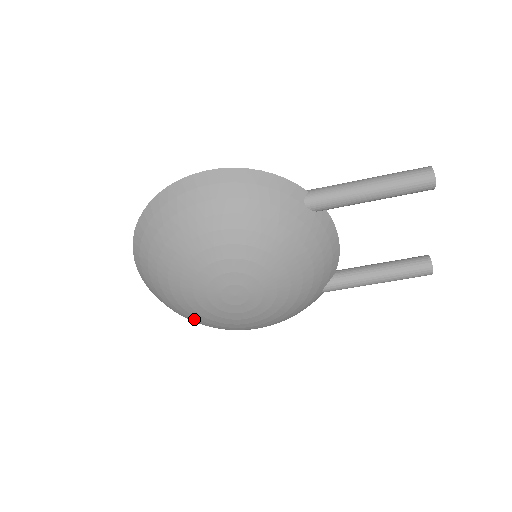
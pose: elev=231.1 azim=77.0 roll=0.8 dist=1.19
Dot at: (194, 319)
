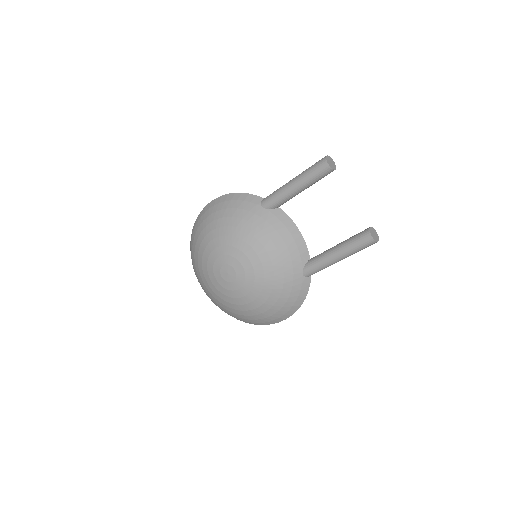
Dot at: (226, 309)
